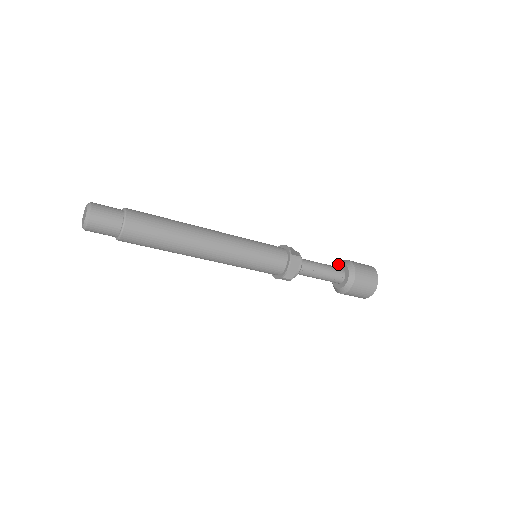
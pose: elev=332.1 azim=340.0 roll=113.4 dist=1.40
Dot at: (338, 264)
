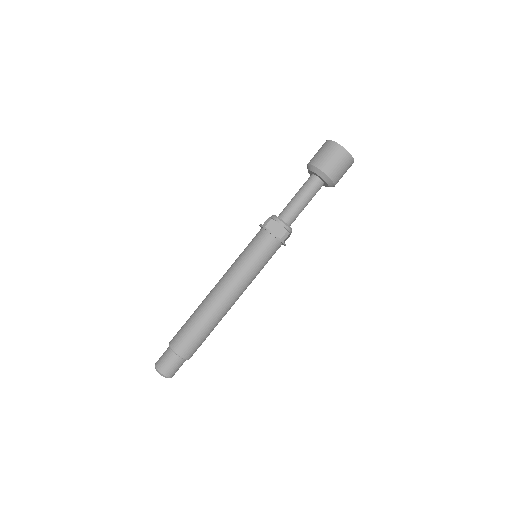
Dot at: (310, 171)
